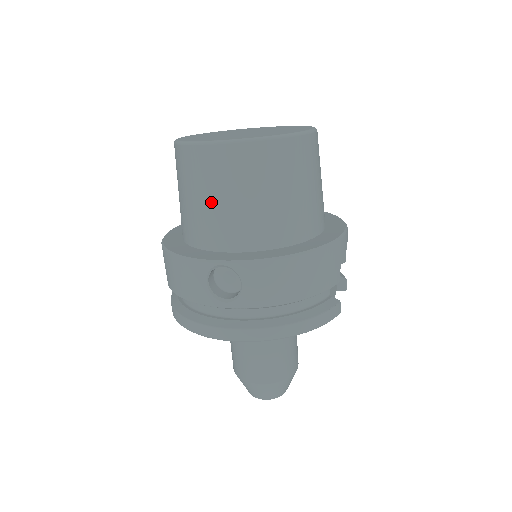
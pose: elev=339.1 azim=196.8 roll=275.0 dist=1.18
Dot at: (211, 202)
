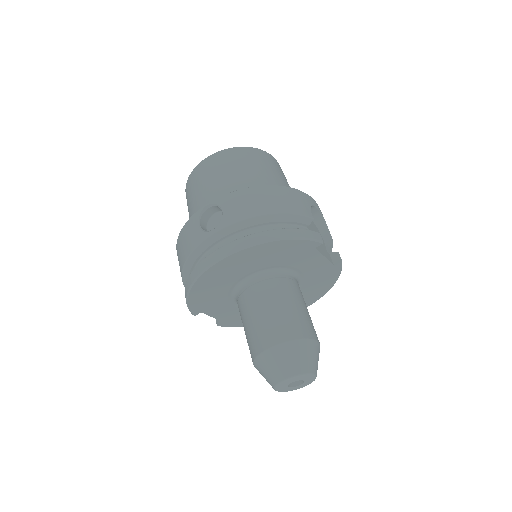
Dot at: (203, 191)
